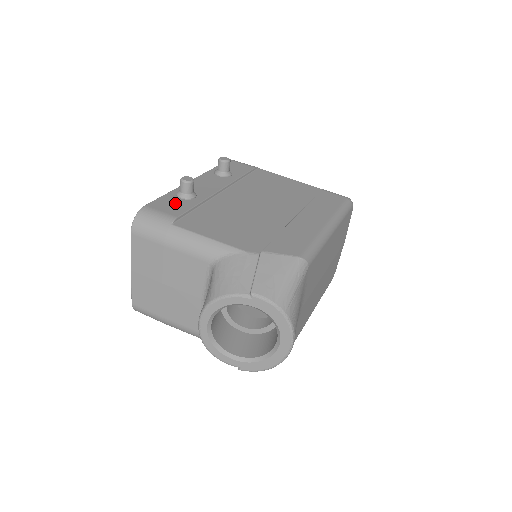
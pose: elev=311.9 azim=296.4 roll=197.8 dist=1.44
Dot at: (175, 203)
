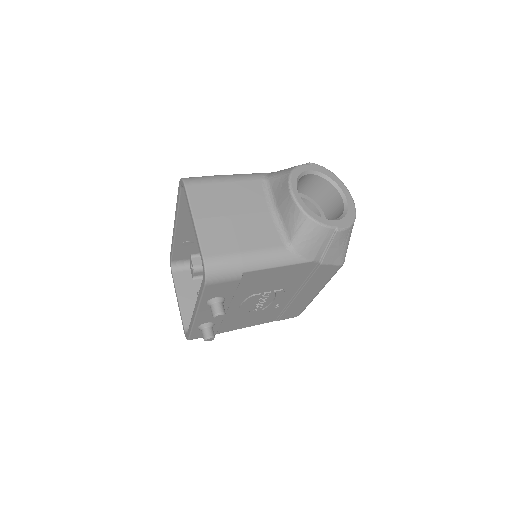
Dot at: occluded
